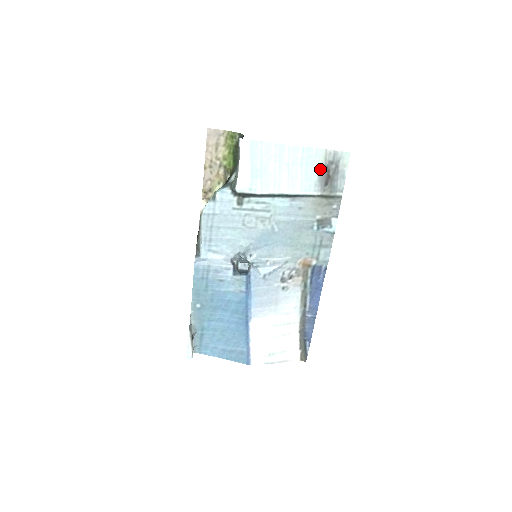
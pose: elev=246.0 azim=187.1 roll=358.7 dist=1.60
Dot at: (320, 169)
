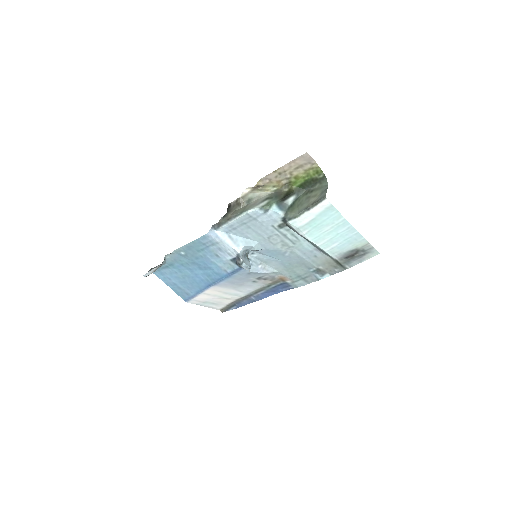
Dot at: (353, 249)
